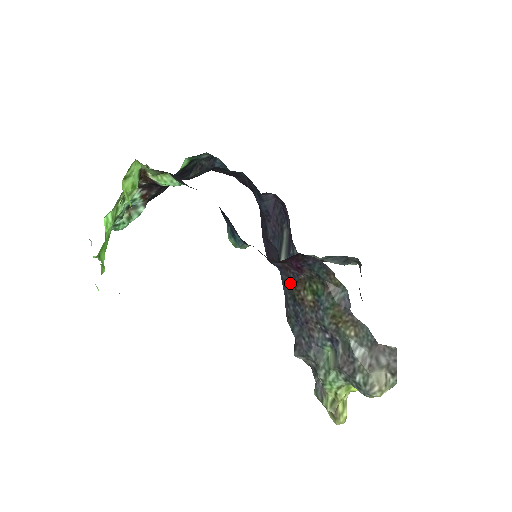
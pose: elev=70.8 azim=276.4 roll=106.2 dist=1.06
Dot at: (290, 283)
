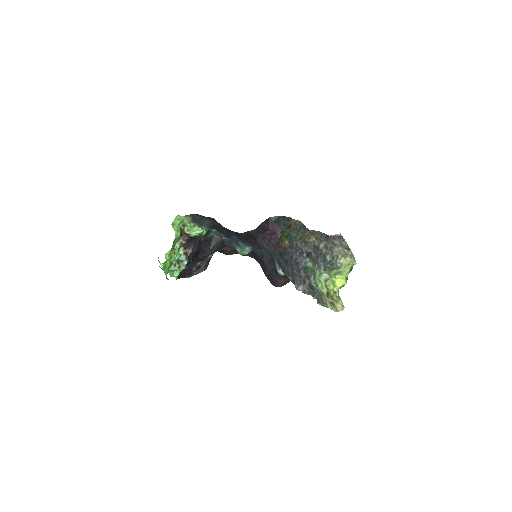
Dot at: (276, 248)
